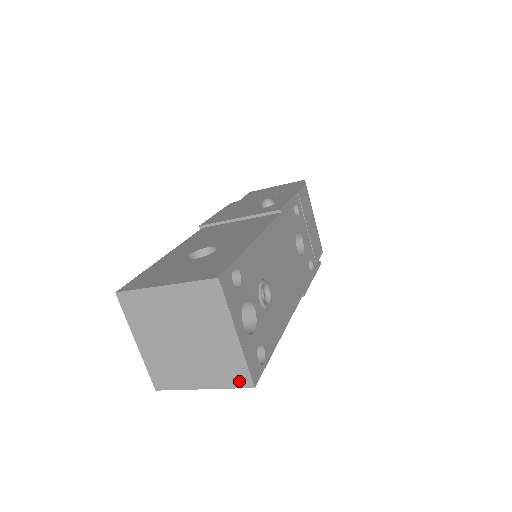
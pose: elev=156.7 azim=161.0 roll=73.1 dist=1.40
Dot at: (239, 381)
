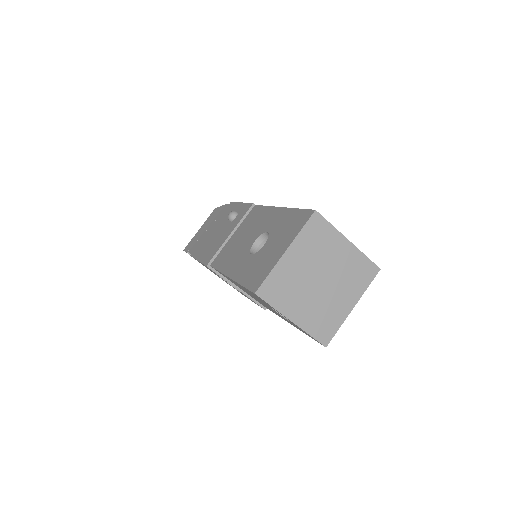
Dot at: (370, 275)
